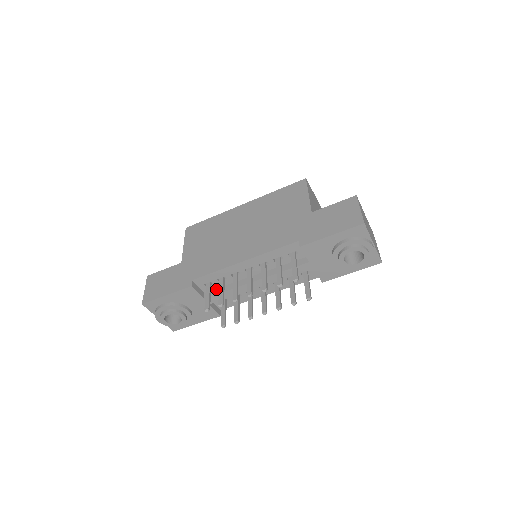
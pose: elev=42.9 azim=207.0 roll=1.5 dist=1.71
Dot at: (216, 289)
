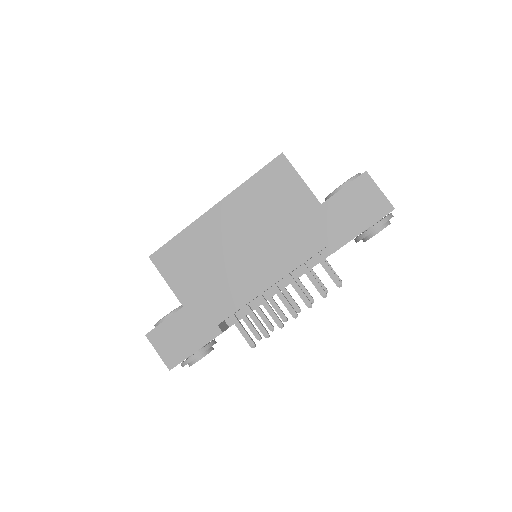
Dot at: (237, 313)
